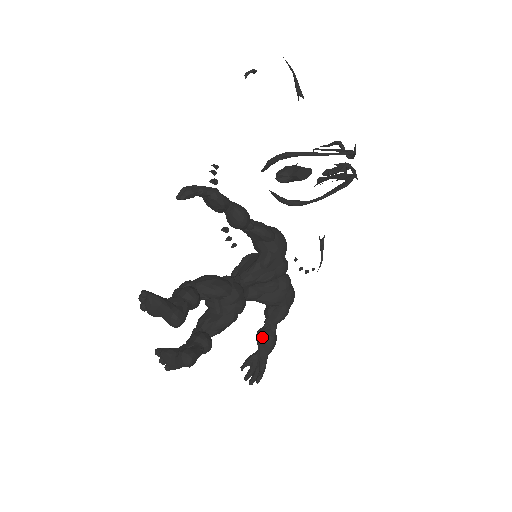
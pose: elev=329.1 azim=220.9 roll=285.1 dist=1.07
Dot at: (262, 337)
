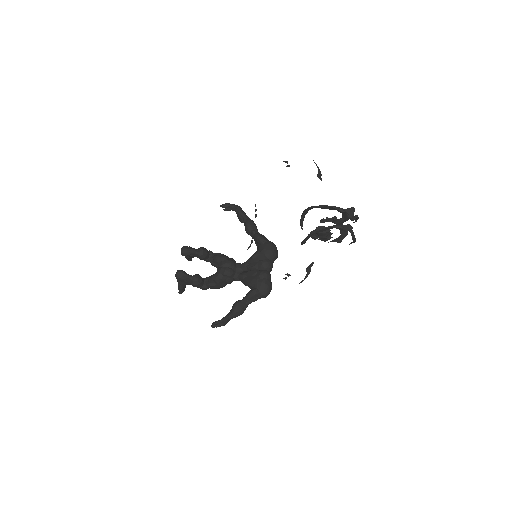
Dot at: (234, 303)
